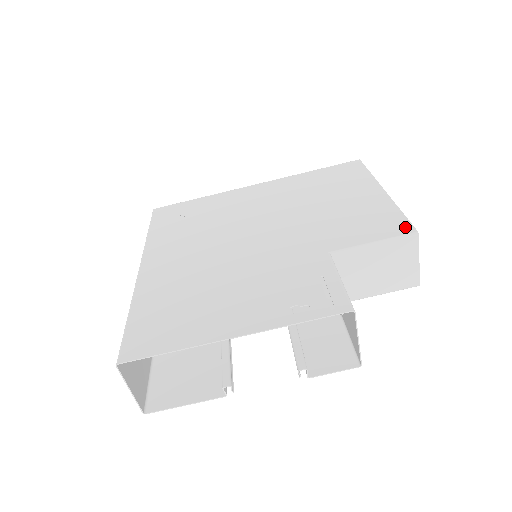
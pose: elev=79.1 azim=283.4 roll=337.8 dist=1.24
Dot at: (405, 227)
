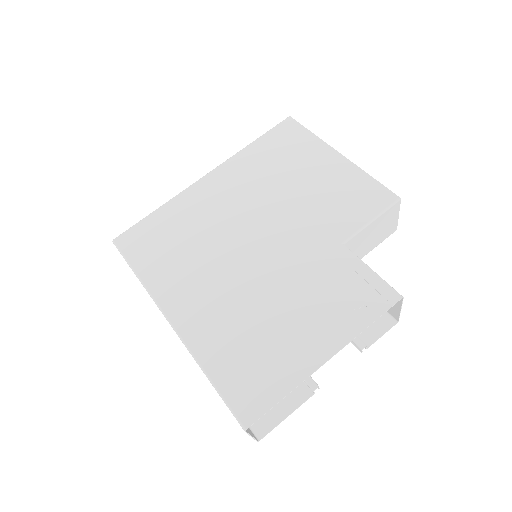
Dot at: (387, 195)
